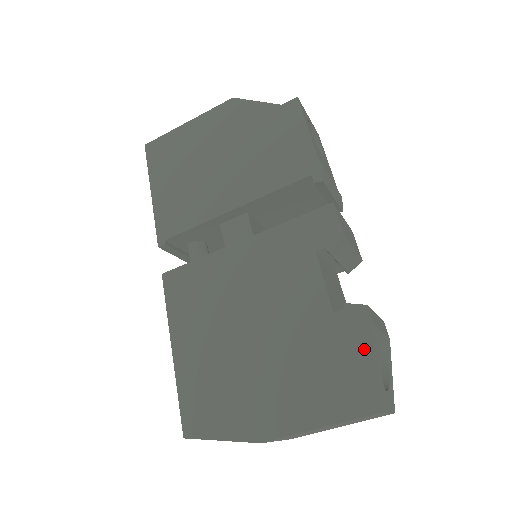
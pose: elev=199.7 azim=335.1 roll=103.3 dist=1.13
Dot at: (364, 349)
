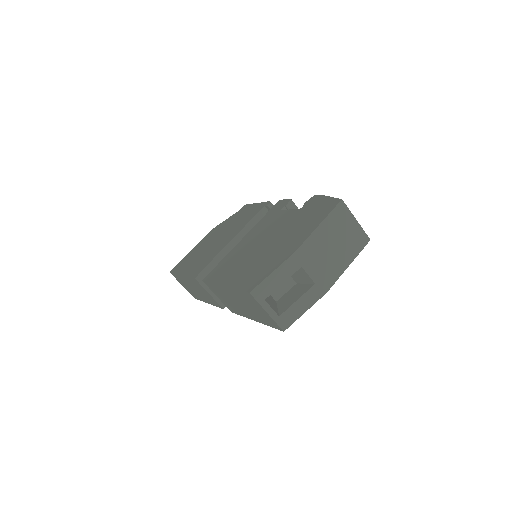
Dot at: (321, 200)
